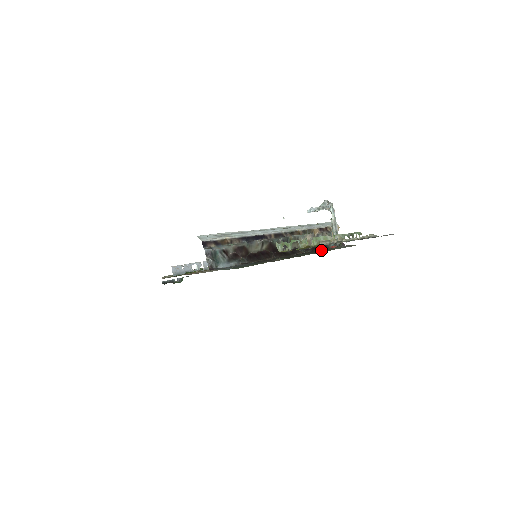
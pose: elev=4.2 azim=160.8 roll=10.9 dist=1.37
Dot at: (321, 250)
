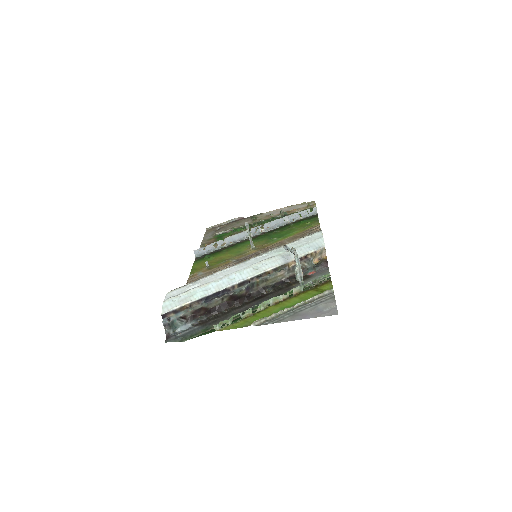
Dot at: (286, 290)
